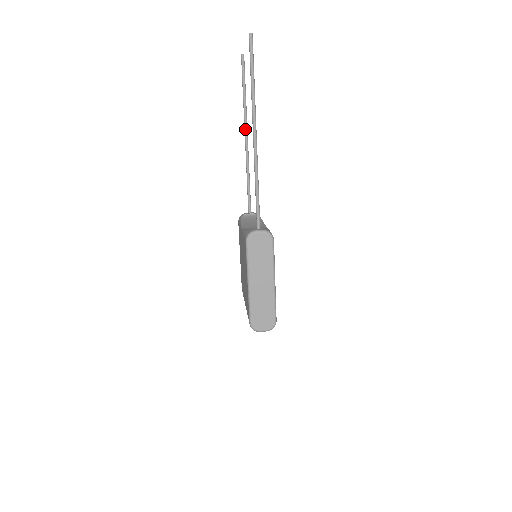
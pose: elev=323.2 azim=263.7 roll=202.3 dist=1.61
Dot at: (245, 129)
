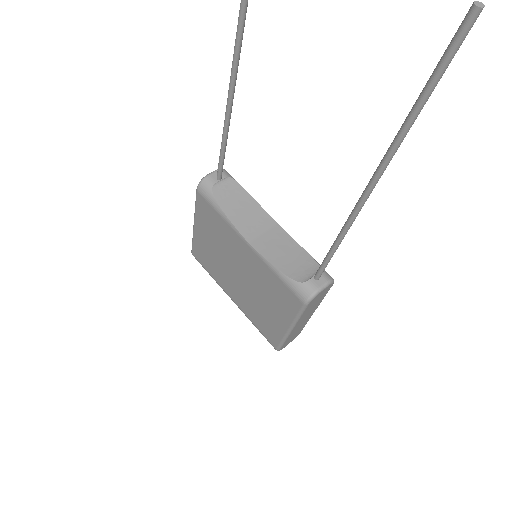
Dot at: (237, 57)
